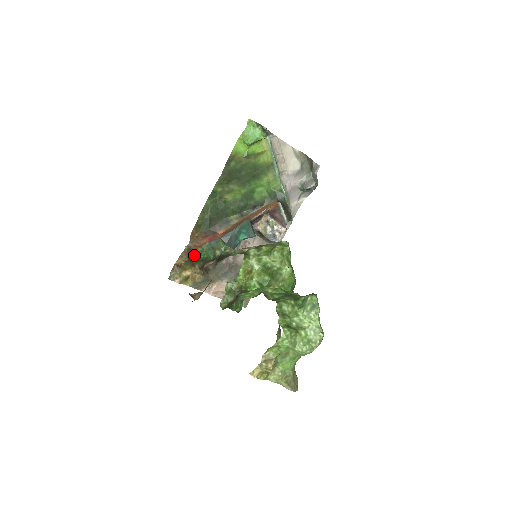
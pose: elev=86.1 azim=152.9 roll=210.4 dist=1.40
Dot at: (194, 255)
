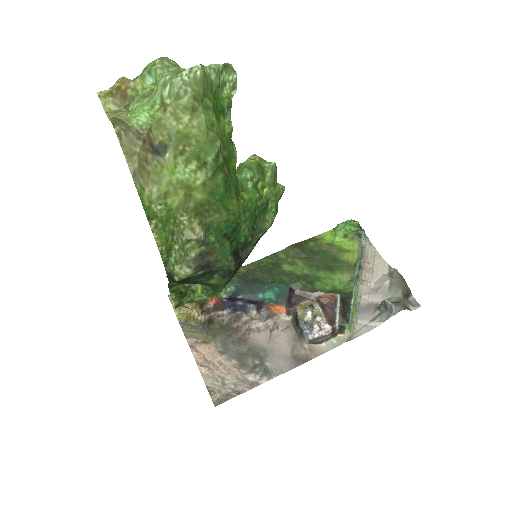
Dot at: occluded
